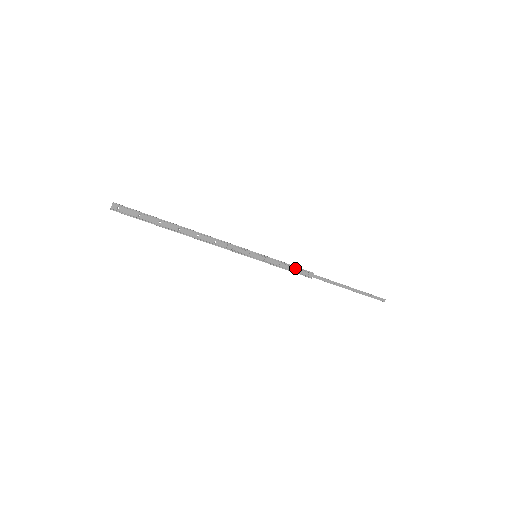
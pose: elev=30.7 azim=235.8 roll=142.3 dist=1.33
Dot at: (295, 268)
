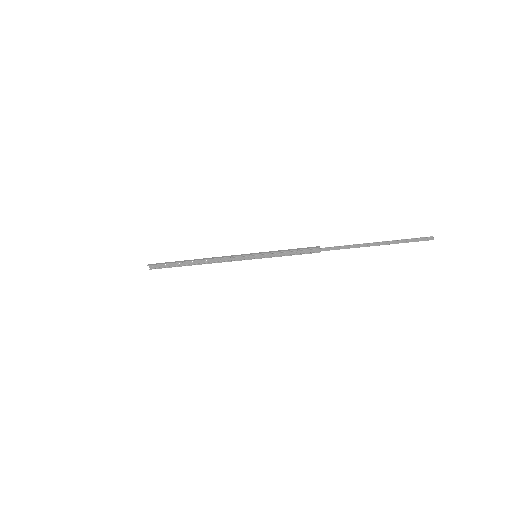
Dot at: (296, 251)
